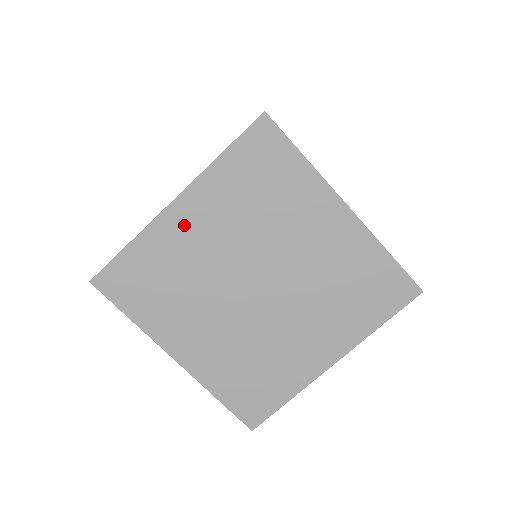
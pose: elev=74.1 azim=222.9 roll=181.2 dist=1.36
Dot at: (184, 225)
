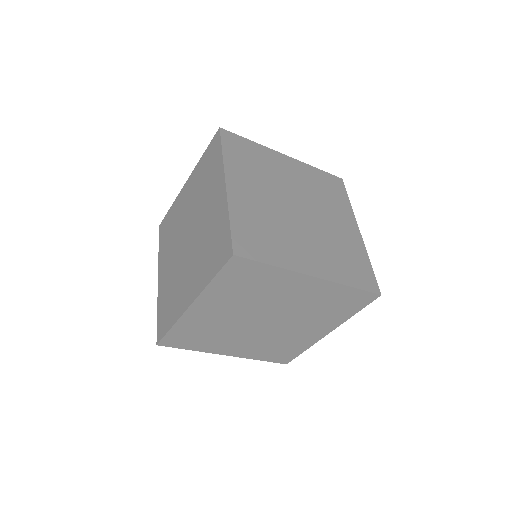
Dot at: (283, 163)
